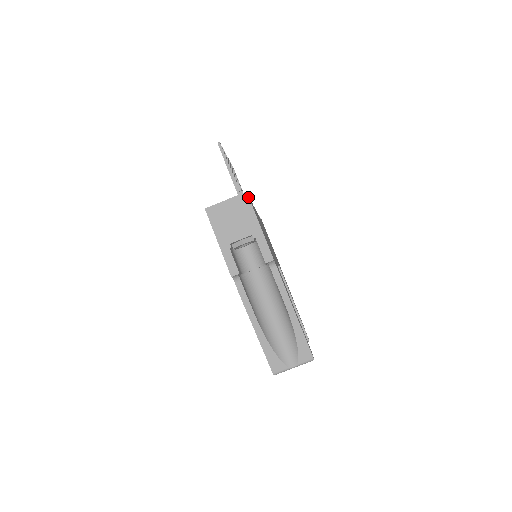
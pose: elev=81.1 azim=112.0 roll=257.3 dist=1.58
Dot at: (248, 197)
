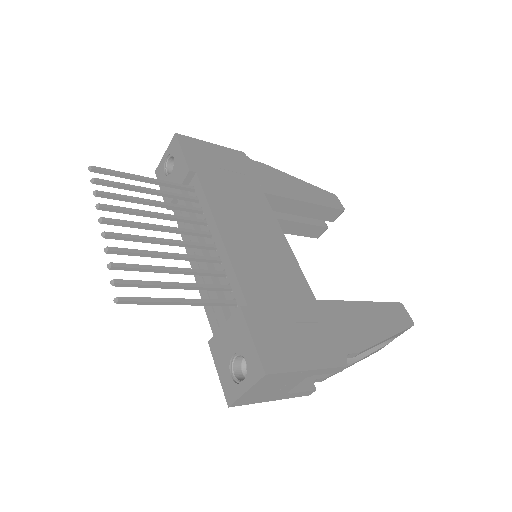
Dot at: (272, 375)
